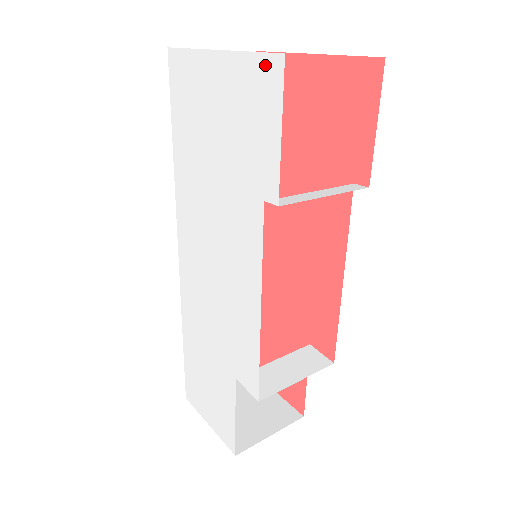
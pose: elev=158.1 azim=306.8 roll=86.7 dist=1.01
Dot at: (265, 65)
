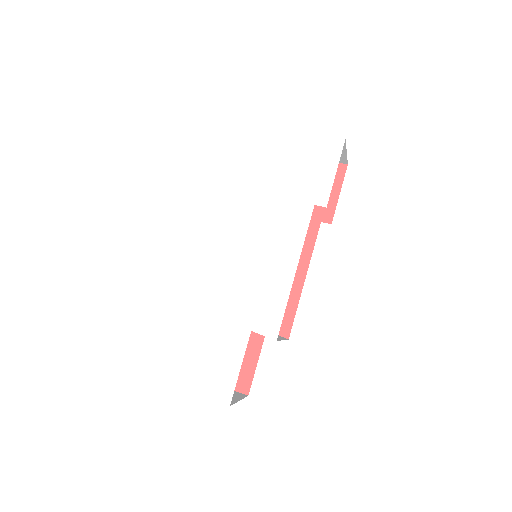
Dot at: (330, 141)
